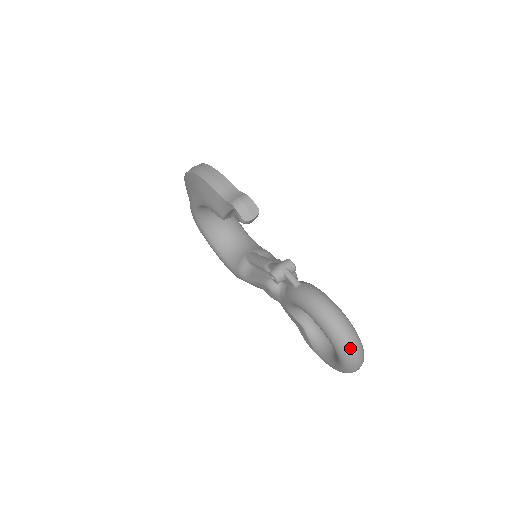
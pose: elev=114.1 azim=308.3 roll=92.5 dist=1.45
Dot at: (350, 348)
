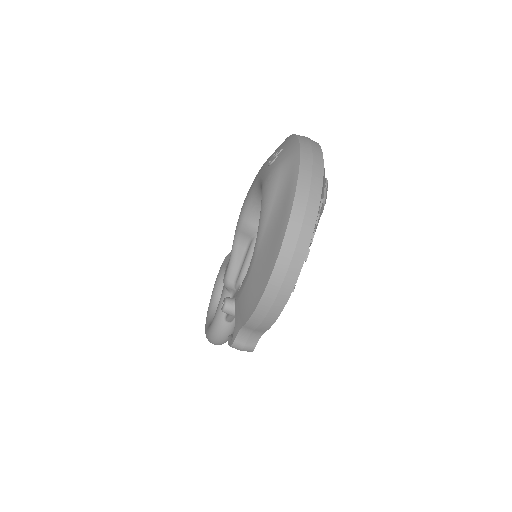
Dot at: occluded
